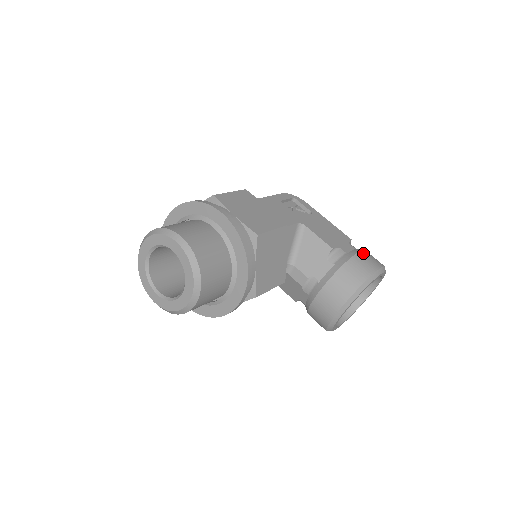
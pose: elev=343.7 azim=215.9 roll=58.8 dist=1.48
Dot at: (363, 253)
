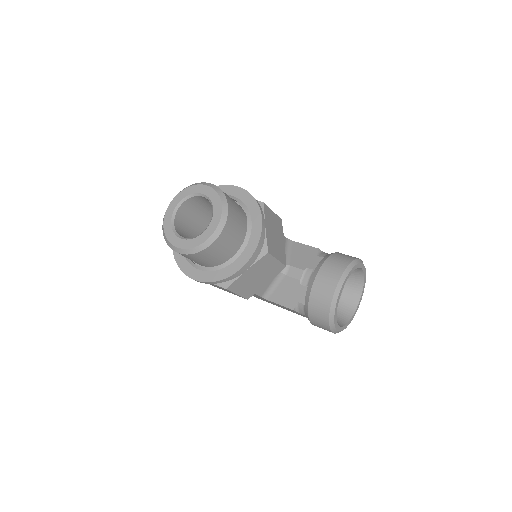
Dot at: occluded
